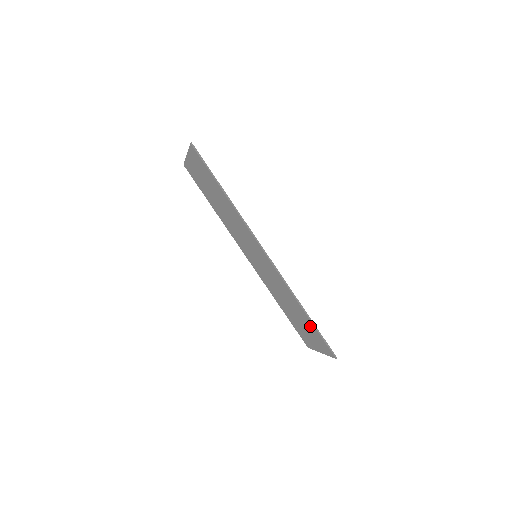
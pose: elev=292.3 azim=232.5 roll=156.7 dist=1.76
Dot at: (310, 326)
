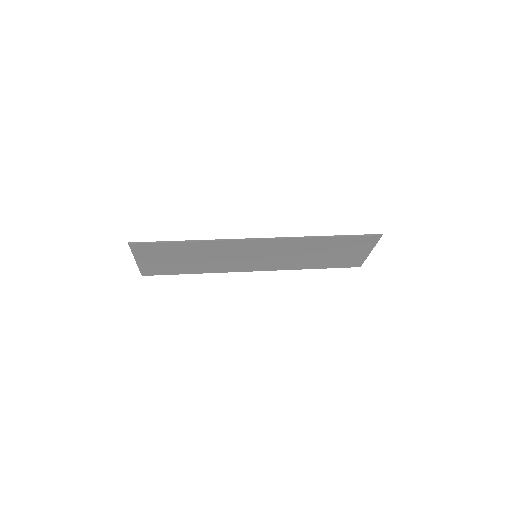
Dot at: (342, 242)
